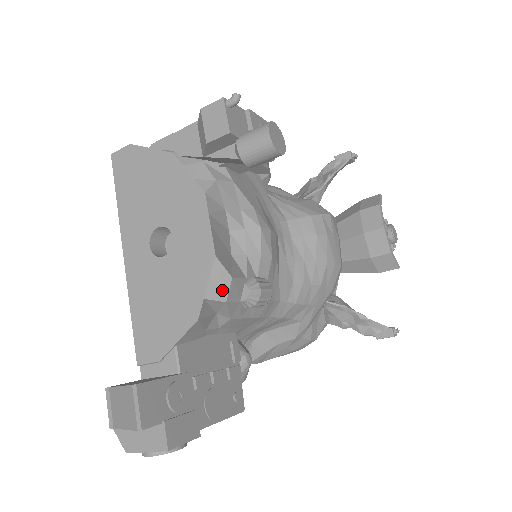
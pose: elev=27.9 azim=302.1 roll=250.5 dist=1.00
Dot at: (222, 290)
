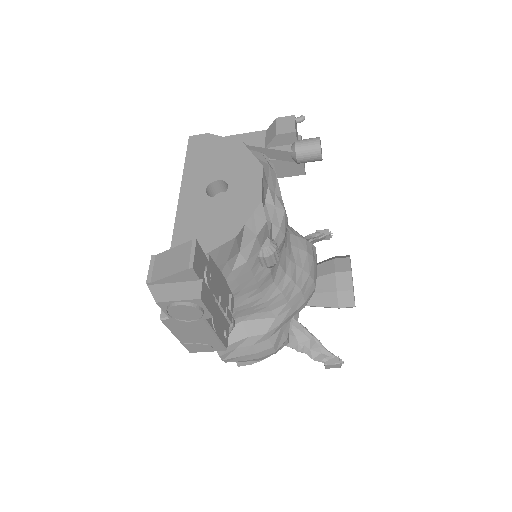
Dot at: (257, 226)
